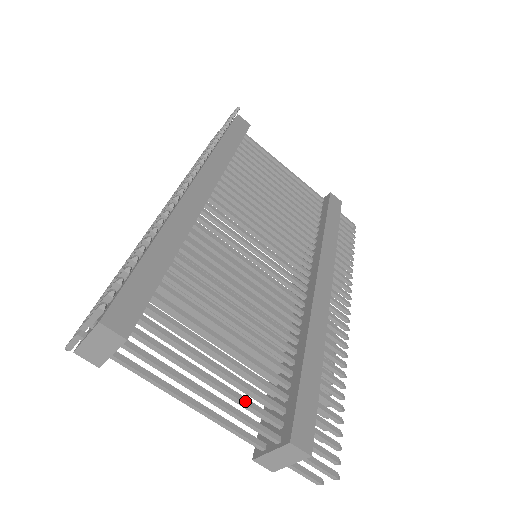
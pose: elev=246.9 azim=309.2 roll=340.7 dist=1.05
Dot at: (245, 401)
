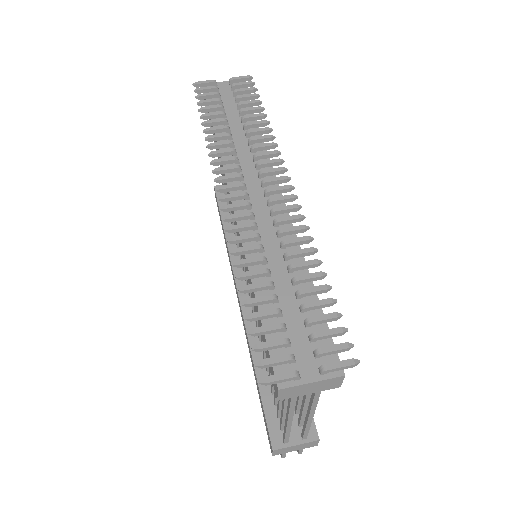
Dot at: (306, 412)
